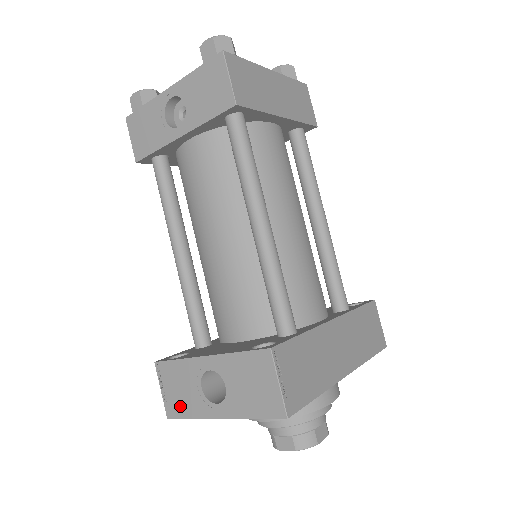
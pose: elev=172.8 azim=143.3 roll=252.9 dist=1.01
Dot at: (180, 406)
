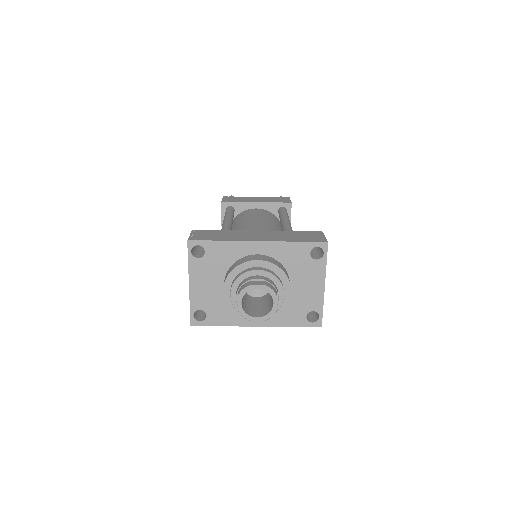
Dot at: occluded
